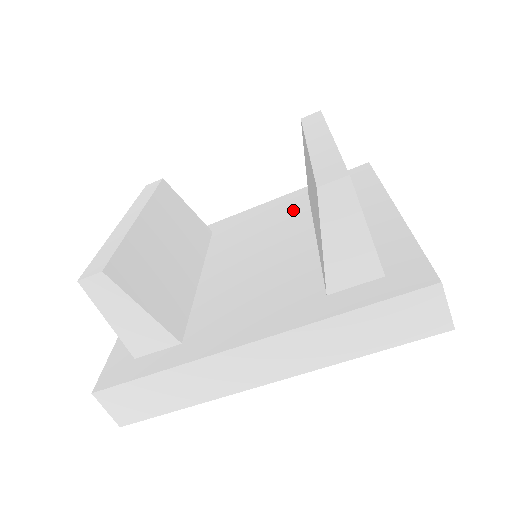
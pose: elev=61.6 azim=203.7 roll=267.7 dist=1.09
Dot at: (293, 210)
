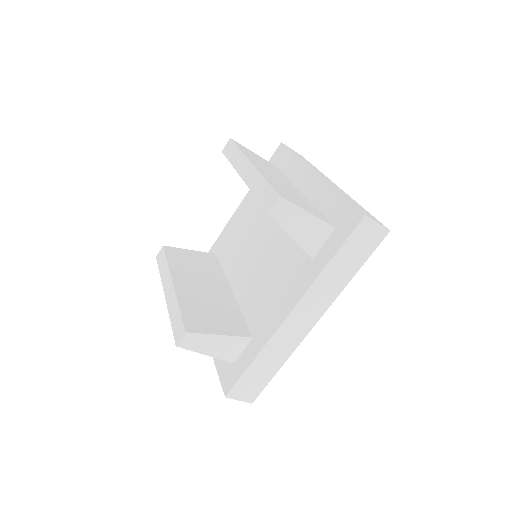
Dot at: (256, 208)
